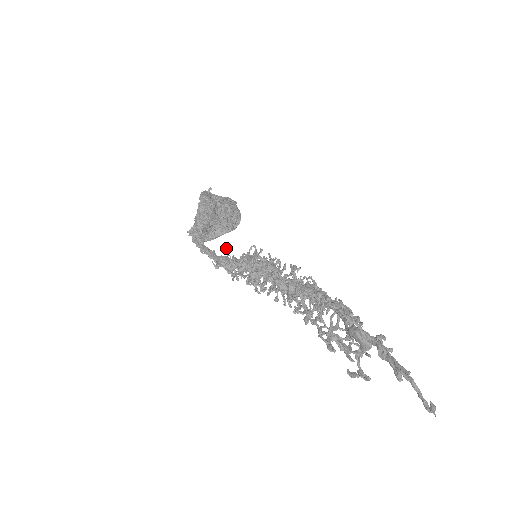
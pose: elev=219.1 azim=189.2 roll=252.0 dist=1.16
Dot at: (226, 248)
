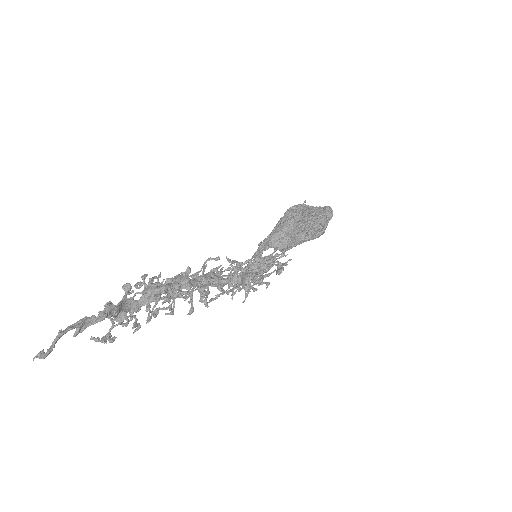
Dot at: (259, 253)
